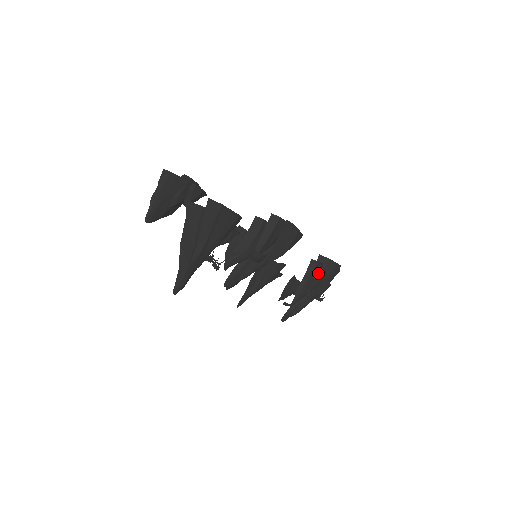
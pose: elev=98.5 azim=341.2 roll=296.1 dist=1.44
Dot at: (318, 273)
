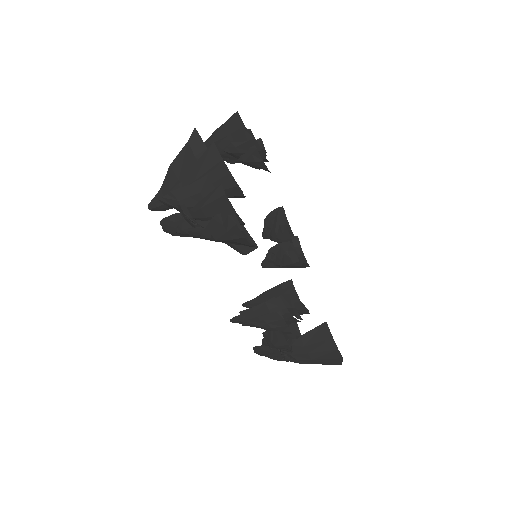
Dot at: (275, 316)
